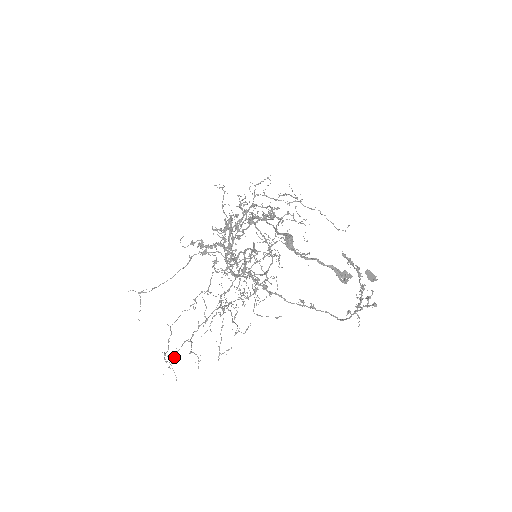
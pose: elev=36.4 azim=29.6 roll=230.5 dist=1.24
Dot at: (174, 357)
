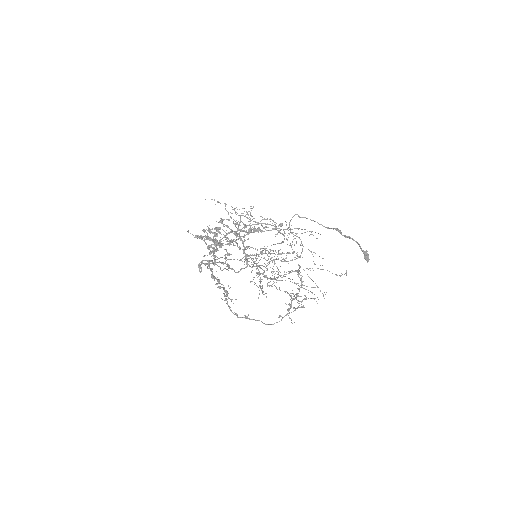
Dot at: occluded
